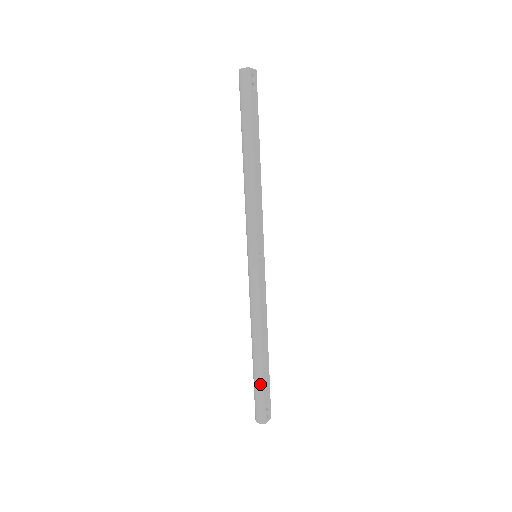
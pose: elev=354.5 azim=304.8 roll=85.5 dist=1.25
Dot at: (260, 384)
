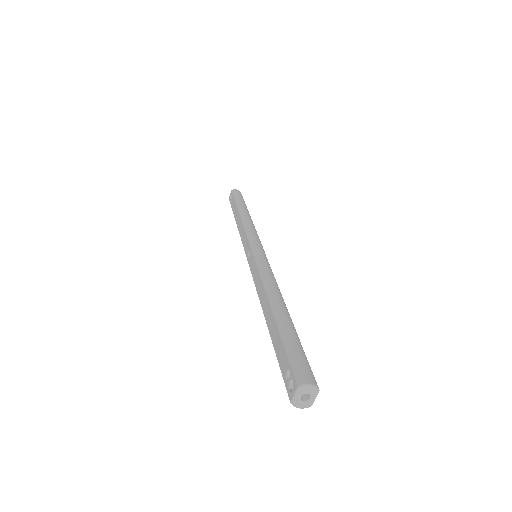
Dot at: (297, 337)
